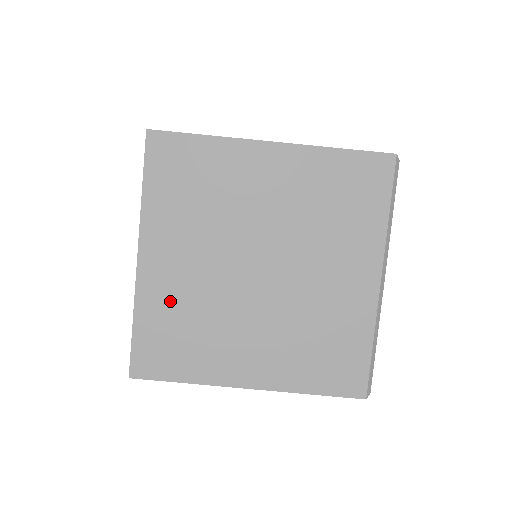
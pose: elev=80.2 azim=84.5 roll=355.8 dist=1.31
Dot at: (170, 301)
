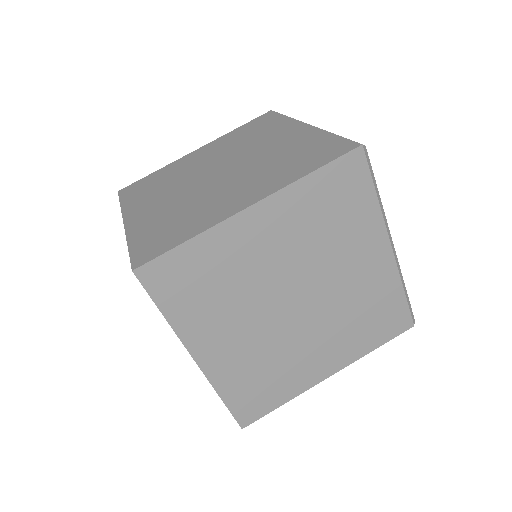
Dot at: (240, 369)
